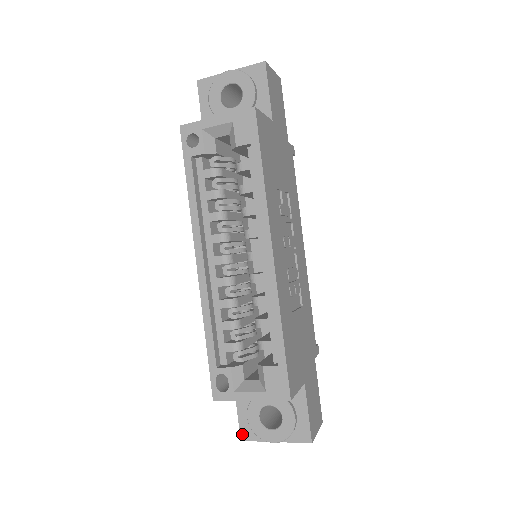
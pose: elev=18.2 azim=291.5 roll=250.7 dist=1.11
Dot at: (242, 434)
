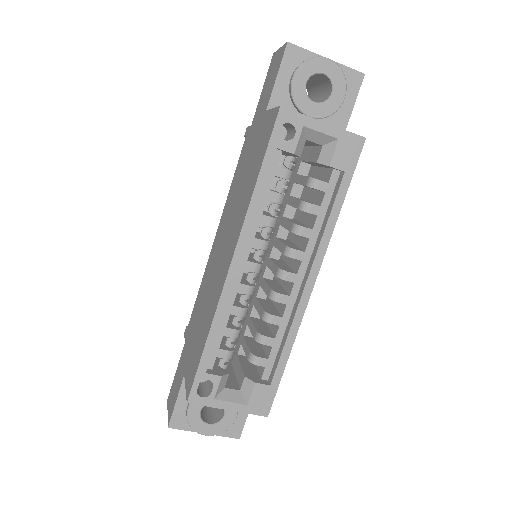
Dot at: (172, 422)
